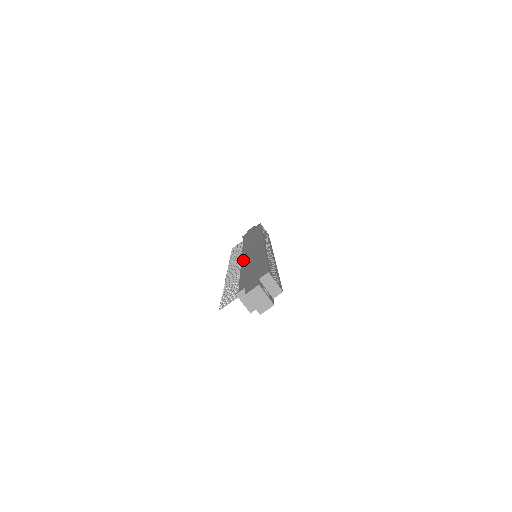
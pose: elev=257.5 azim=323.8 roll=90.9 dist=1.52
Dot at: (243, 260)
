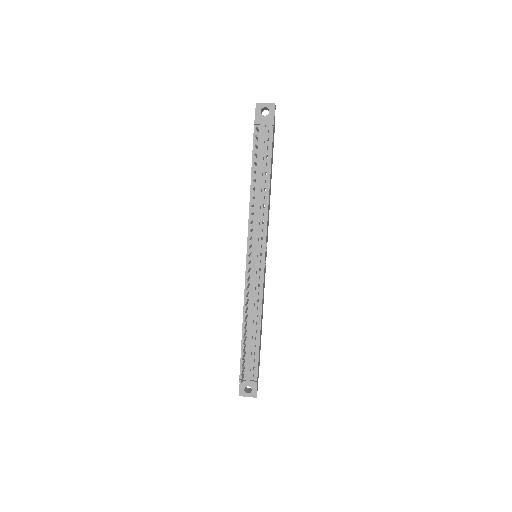
Dot at: (248, 228)
